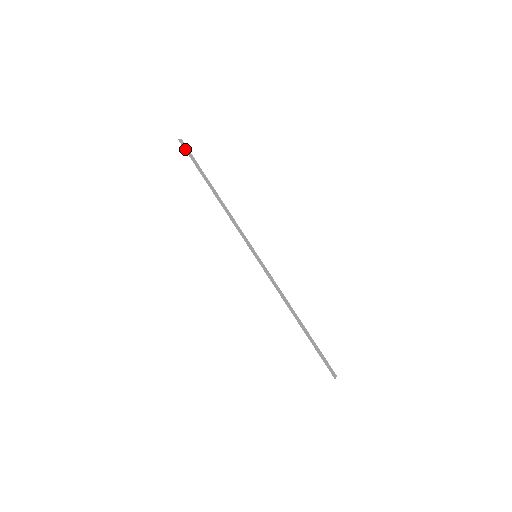
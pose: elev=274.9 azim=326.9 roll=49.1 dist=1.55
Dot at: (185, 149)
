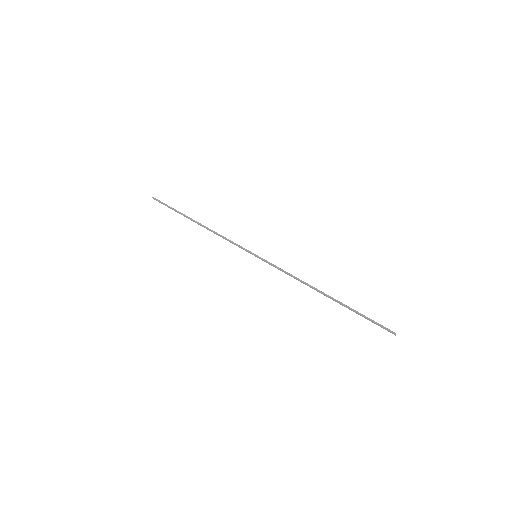
Dot at: (160, 201)
